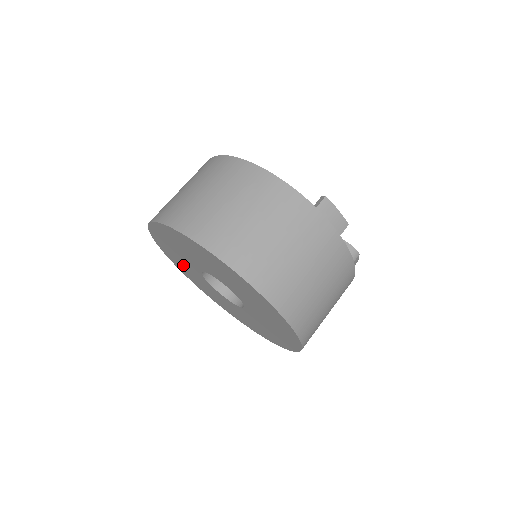
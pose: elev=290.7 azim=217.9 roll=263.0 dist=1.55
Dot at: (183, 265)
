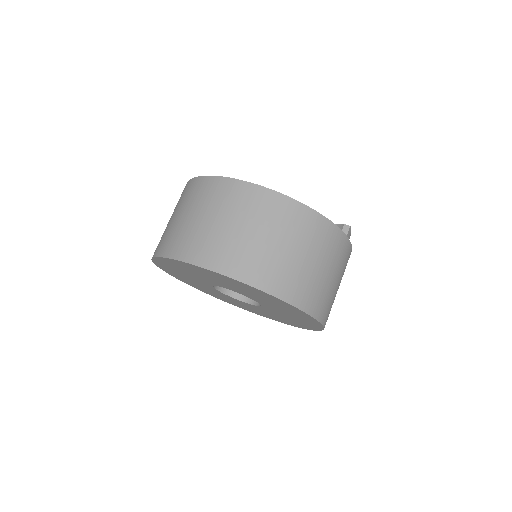
Dot at: (182, 272)
